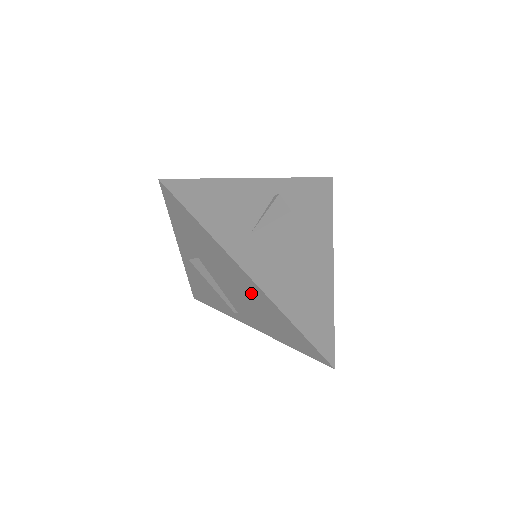
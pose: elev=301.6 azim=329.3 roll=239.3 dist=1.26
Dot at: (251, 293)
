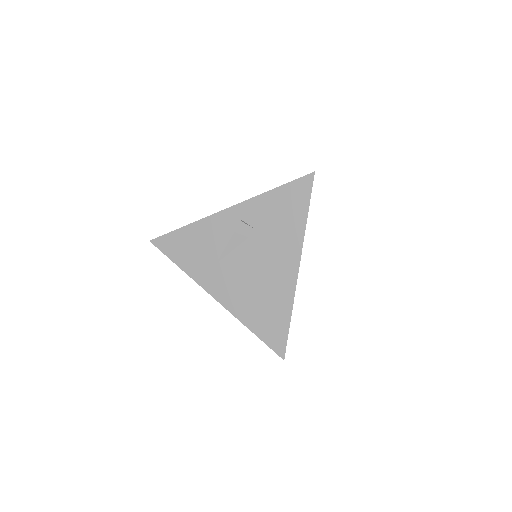
Dot at: occluded
